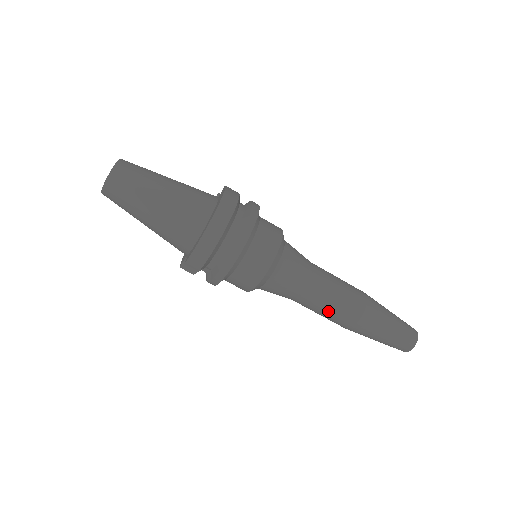
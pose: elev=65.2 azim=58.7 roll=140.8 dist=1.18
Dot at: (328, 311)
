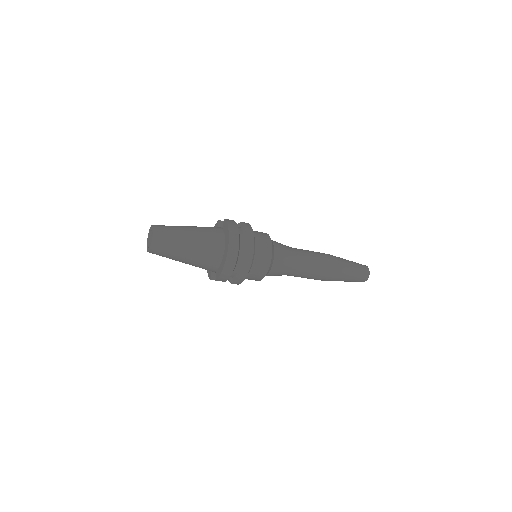
Dot at: (310, 276)
